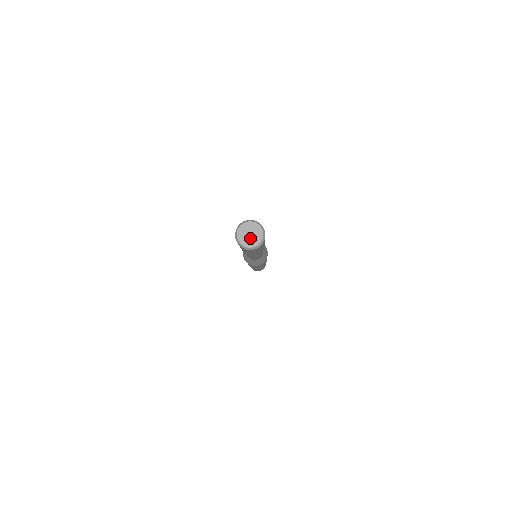
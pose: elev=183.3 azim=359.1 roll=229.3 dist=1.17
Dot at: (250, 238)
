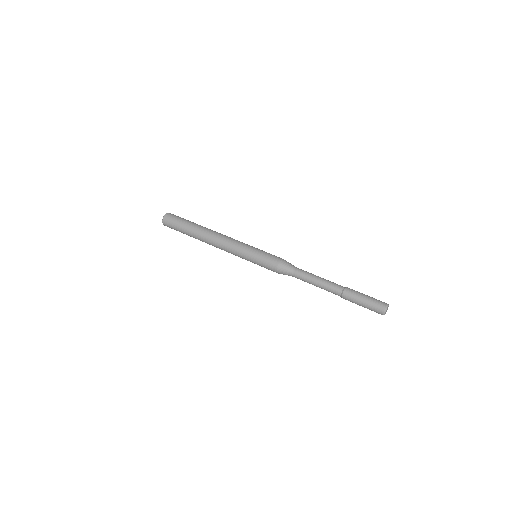
Dot at: occluded
